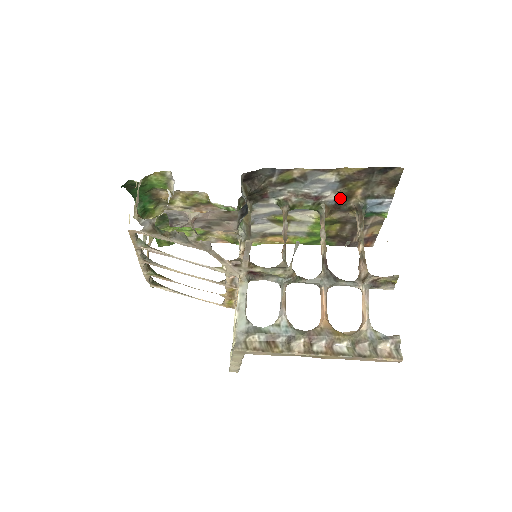
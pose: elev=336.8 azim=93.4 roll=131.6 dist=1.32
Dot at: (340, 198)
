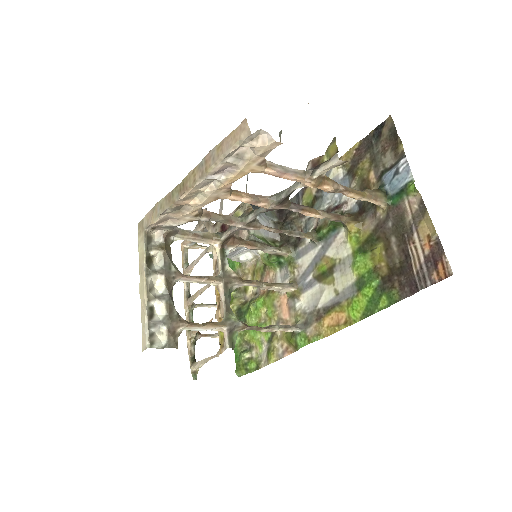
Dot at: occluded
